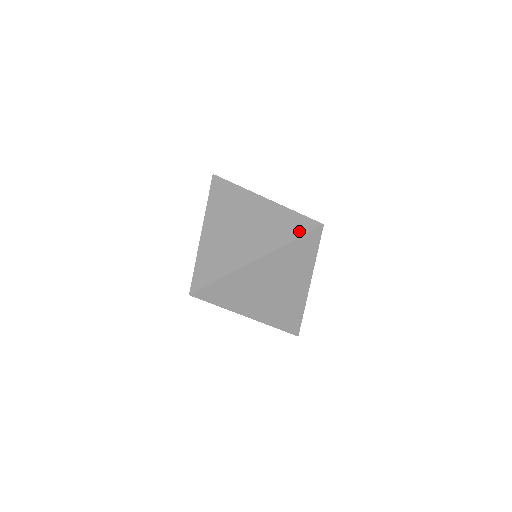
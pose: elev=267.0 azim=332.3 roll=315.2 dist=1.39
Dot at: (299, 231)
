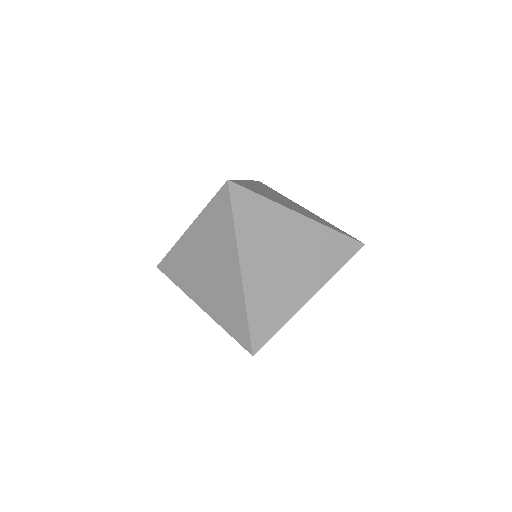
Dot at: (343, 232)
